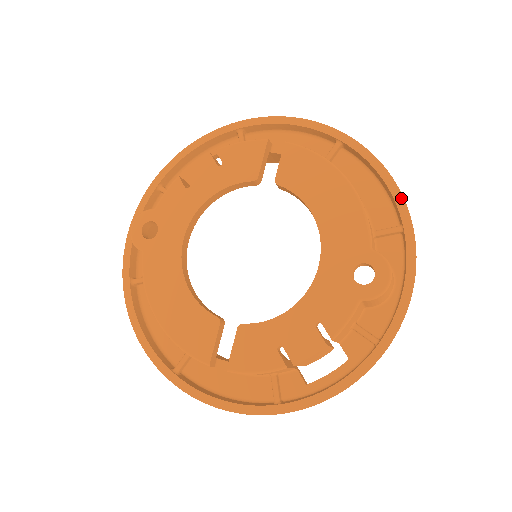
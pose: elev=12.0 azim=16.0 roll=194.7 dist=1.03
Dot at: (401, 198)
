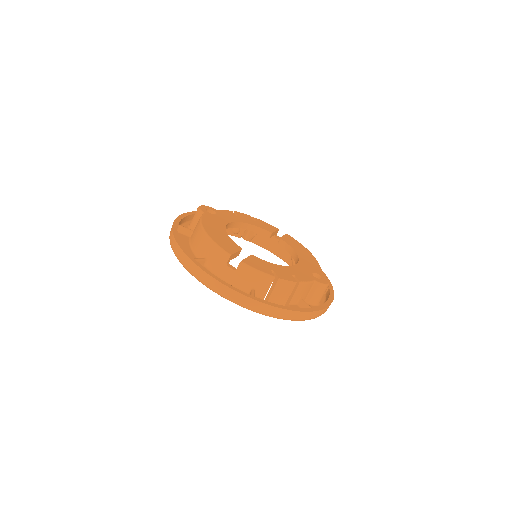
Dot at: (329, 281)
